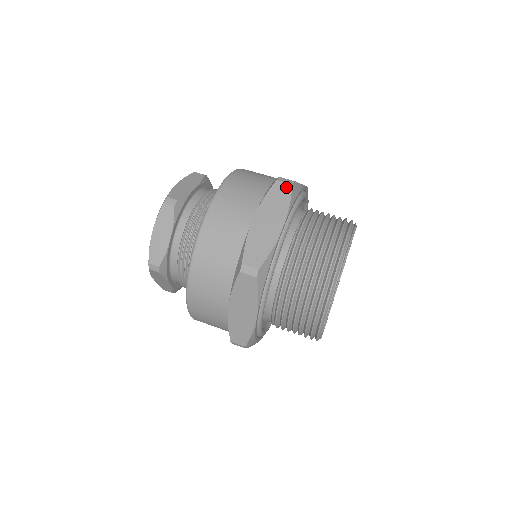
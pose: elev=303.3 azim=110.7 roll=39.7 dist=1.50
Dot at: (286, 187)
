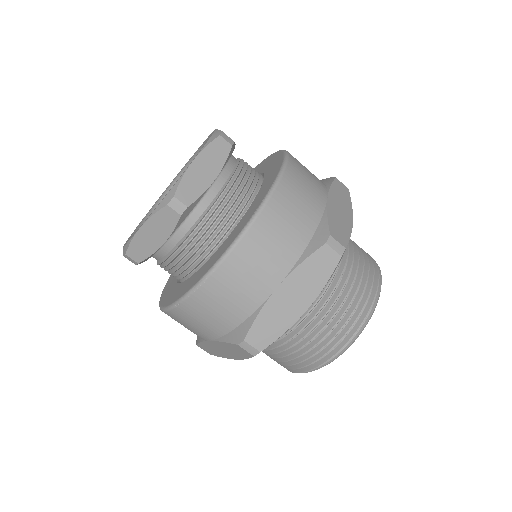
Dot at: (246, 353)
